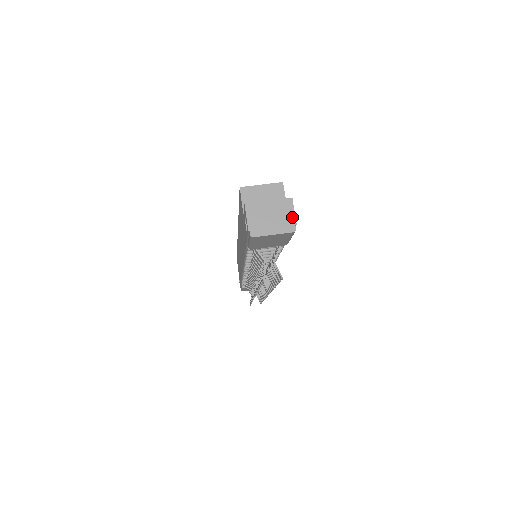
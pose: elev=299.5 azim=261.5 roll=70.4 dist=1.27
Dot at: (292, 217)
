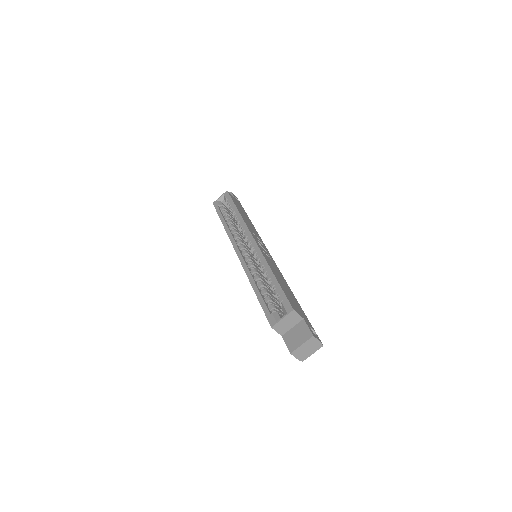
Dot at: (318, 342)
